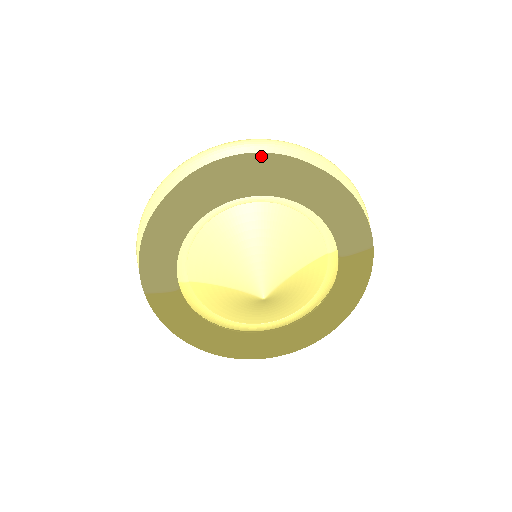
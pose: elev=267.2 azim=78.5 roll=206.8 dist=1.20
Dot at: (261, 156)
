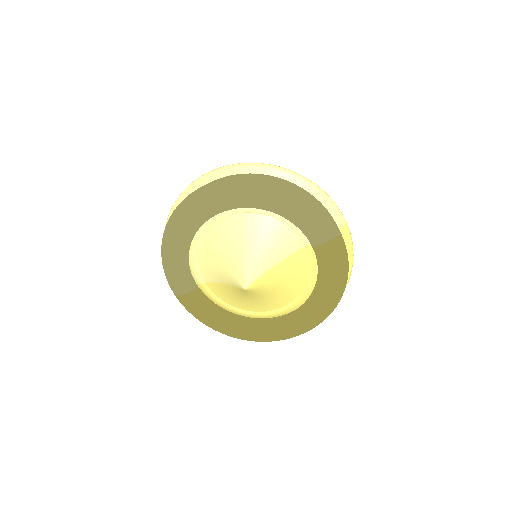
Dot at: (224, 179)
